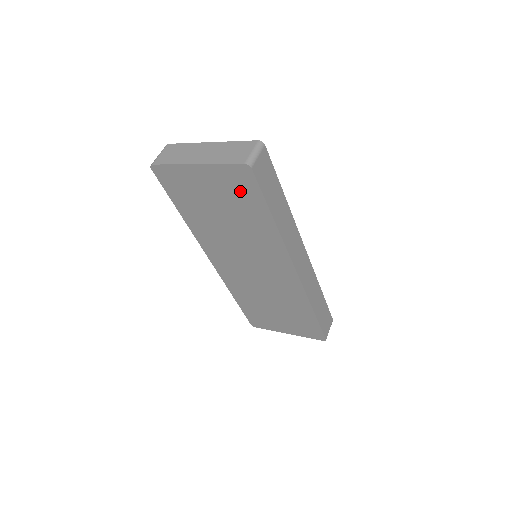
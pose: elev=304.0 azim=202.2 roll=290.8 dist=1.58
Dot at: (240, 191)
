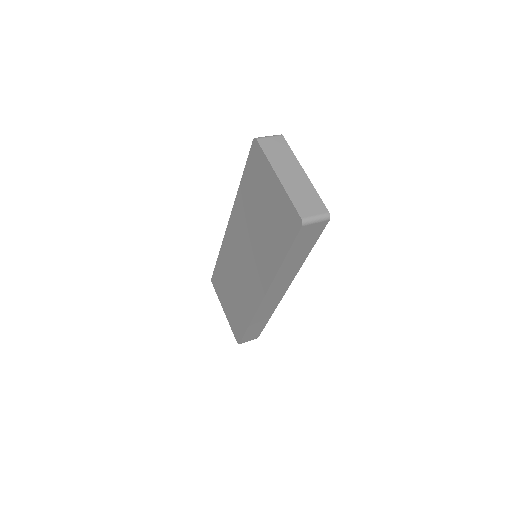
Dot at: (283, 224)
